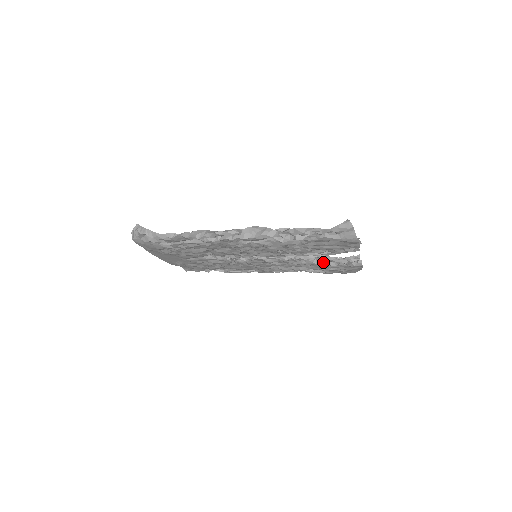
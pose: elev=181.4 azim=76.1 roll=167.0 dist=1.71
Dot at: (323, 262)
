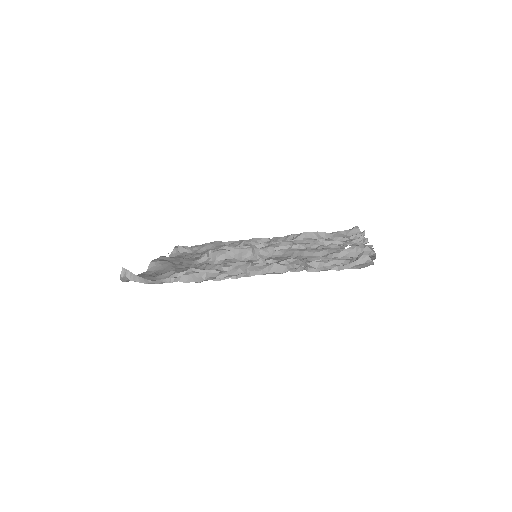
Dot at: (327, 246)
